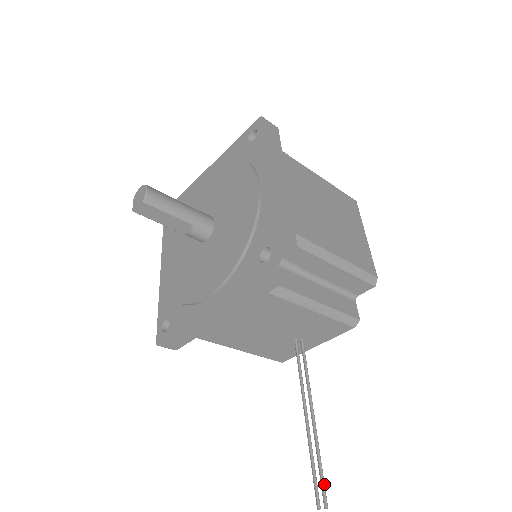
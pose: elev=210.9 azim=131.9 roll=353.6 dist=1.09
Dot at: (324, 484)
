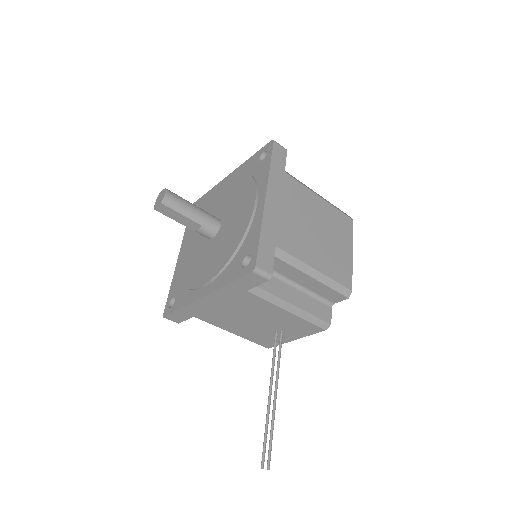
Dot at: (270, 450)
